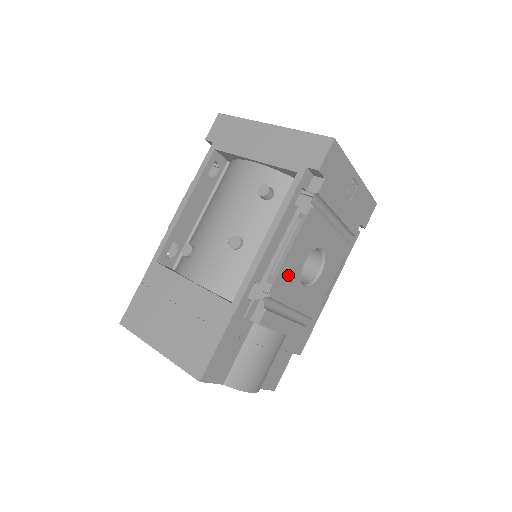
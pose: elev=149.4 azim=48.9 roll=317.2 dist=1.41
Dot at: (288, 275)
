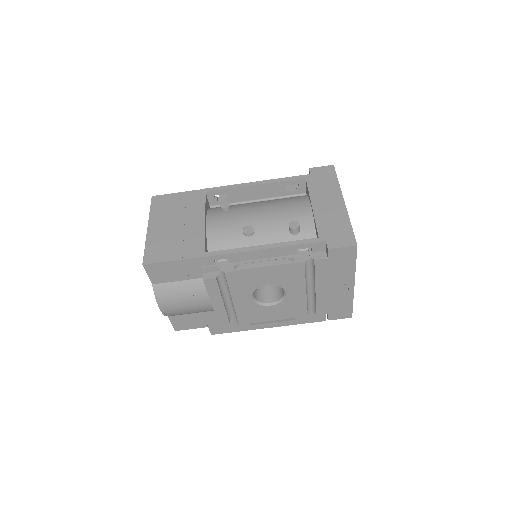
Dot at: (249, 278)
